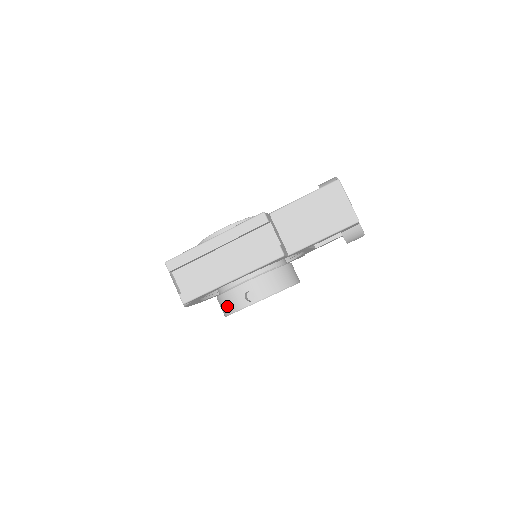
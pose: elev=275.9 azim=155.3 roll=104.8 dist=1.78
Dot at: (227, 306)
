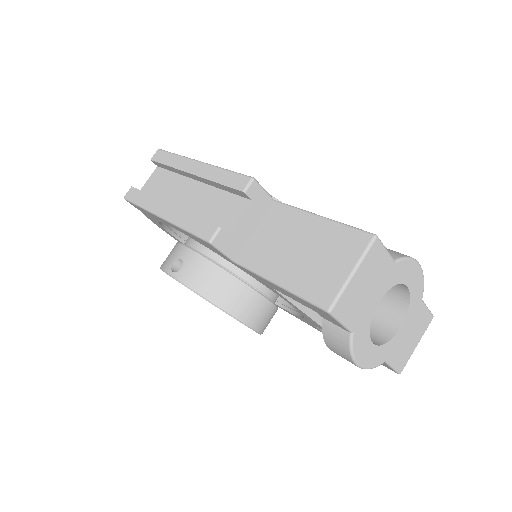
Dot at: occluded
